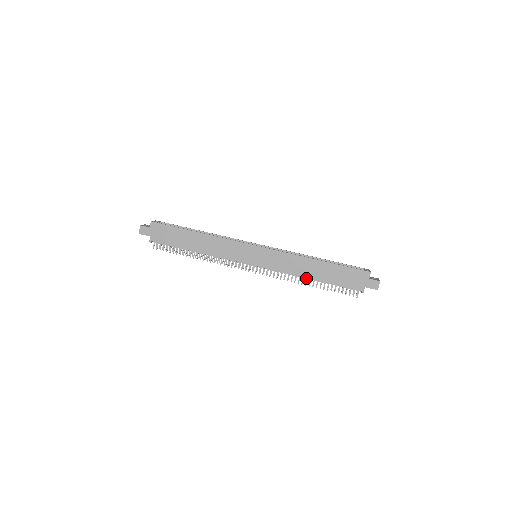
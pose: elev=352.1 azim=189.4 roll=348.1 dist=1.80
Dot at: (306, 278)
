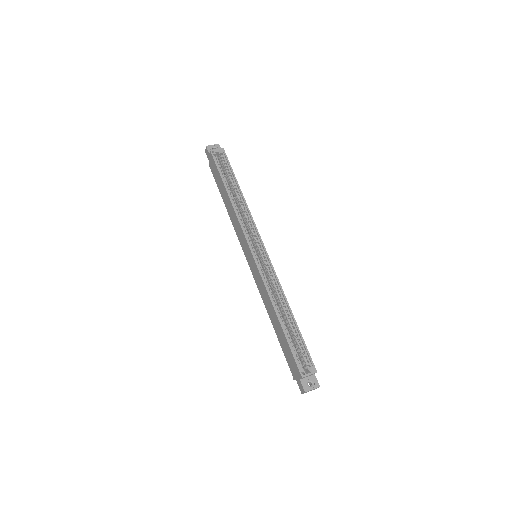
Dot at: occluded
